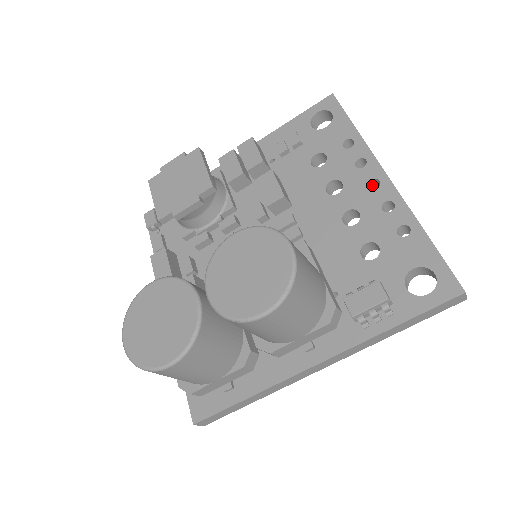
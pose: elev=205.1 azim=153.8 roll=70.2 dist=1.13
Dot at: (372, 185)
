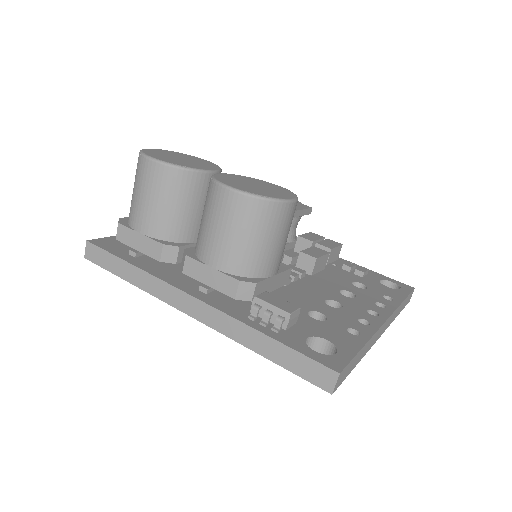
Dot at: occluded
